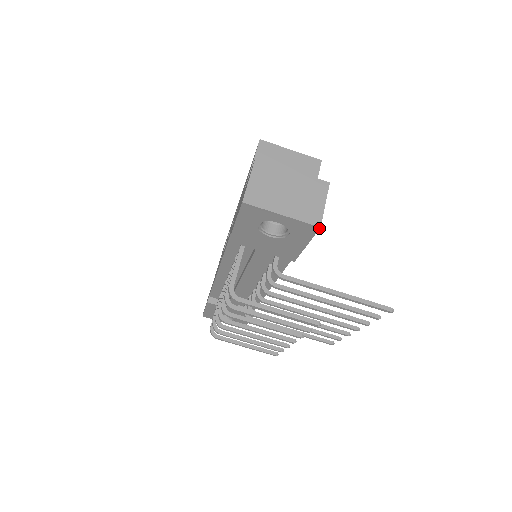
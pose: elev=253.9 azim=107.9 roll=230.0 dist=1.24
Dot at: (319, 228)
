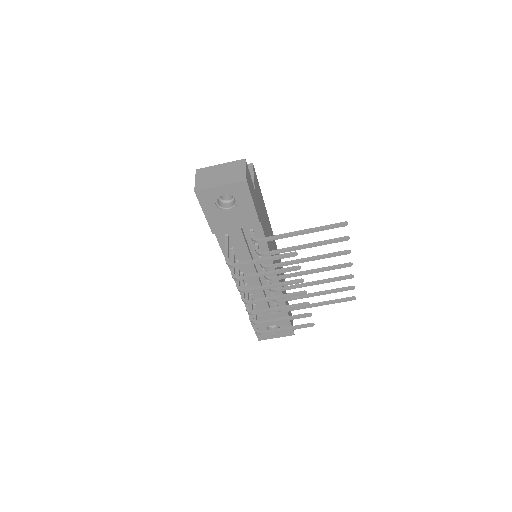
Dot at: (246, 181)
